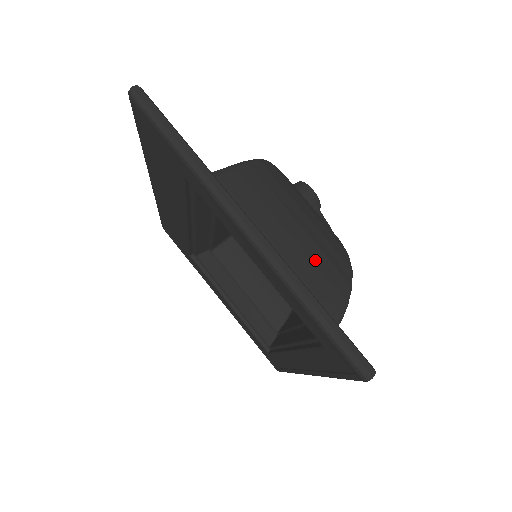
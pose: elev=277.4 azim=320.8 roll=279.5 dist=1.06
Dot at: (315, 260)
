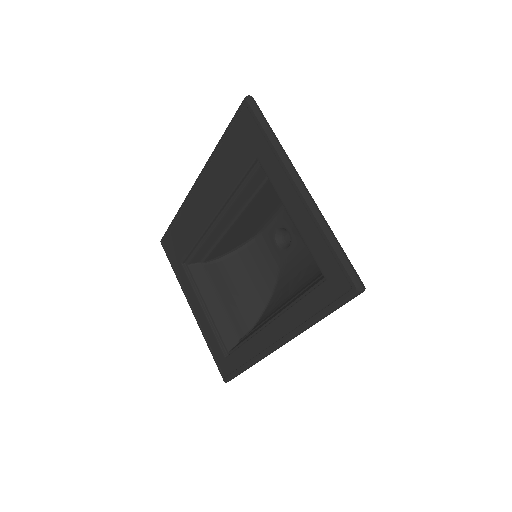
Dot at: occluded
